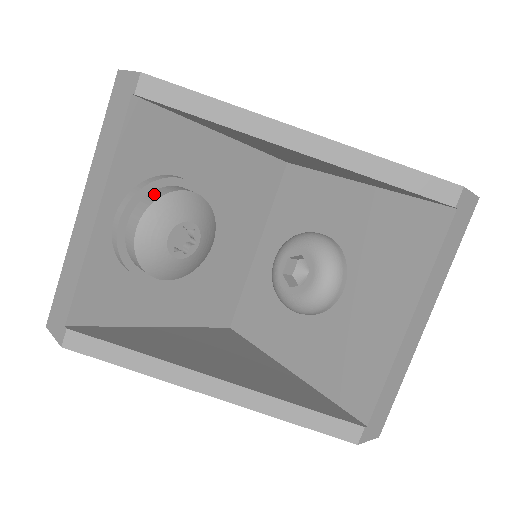
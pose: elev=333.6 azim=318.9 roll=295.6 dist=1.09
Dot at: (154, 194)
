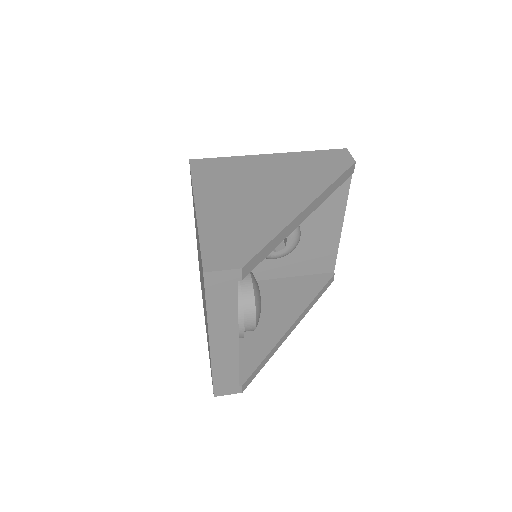
Dot at: (247, 300)
